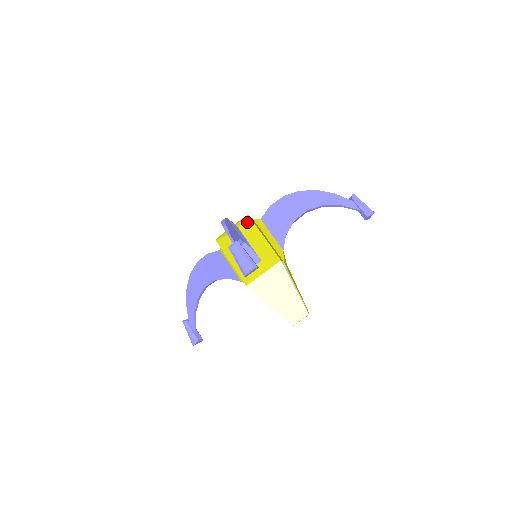
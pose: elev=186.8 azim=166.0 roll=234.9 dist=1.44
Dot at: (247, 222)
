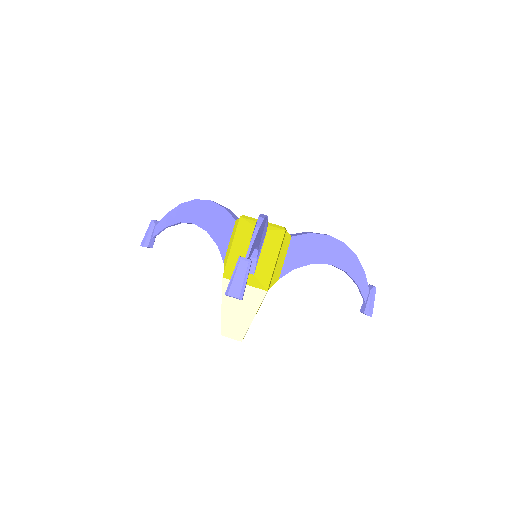
Dot at: (279, 234)
